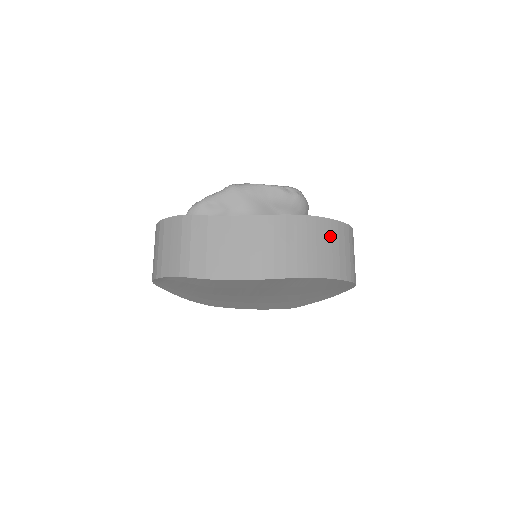
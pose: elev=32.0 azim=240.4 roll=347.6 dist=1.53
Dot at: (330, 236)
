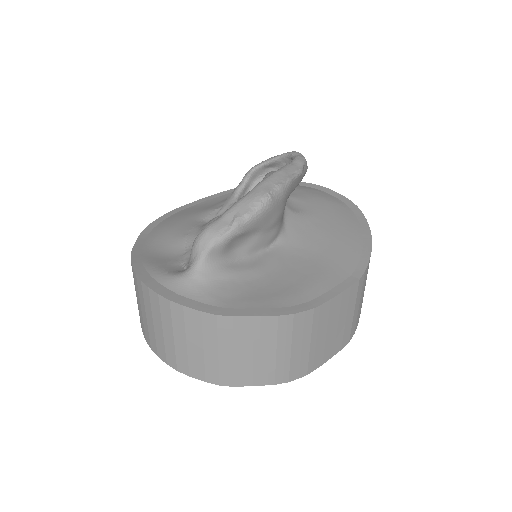
Dot at: occluded
